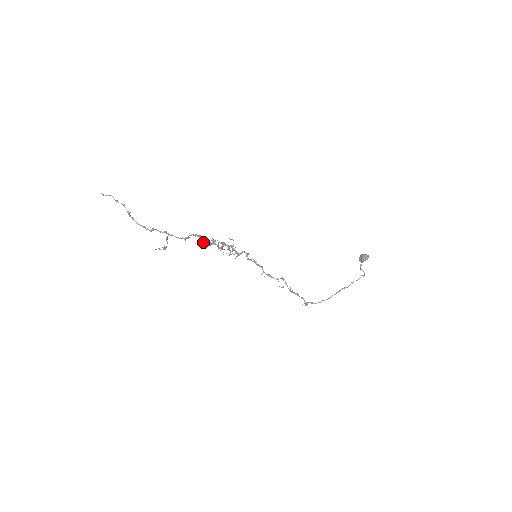
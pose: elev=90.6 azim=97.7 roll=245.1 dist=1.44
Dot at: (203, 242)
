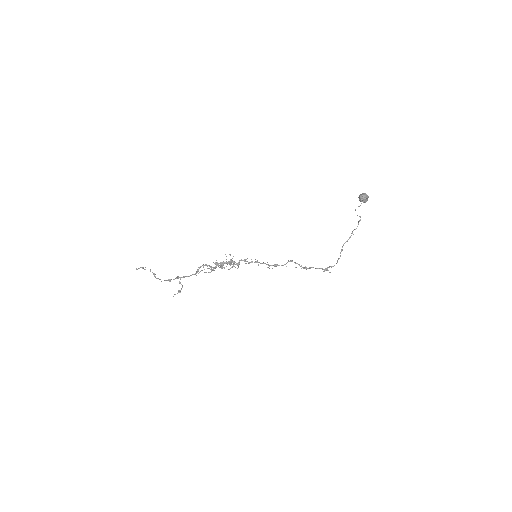
Dot at: occluded
